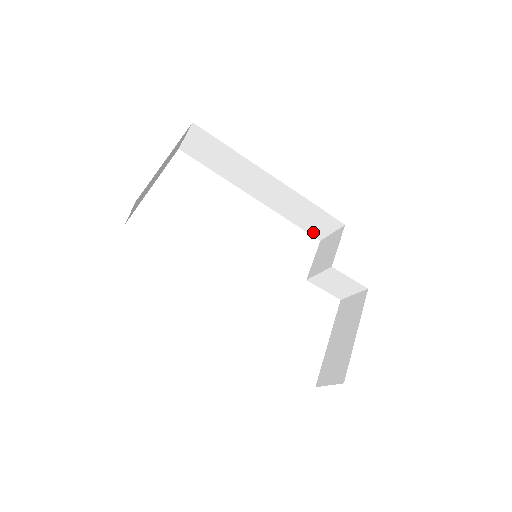
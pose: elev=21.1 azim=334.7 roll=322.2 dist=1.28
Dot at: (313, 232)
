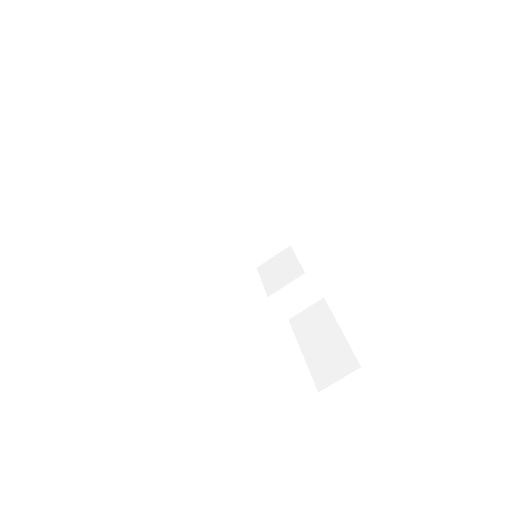
Dot at: (254, 257)
